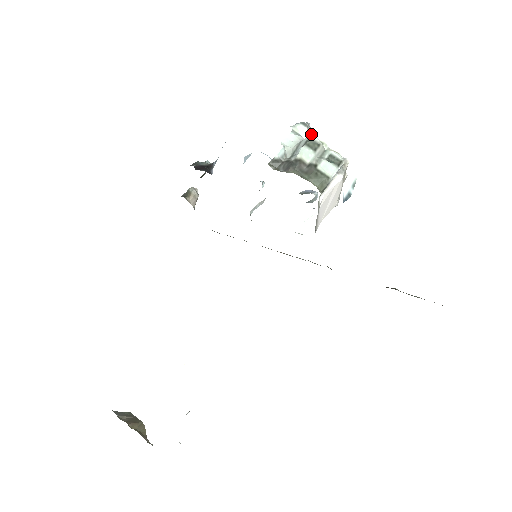
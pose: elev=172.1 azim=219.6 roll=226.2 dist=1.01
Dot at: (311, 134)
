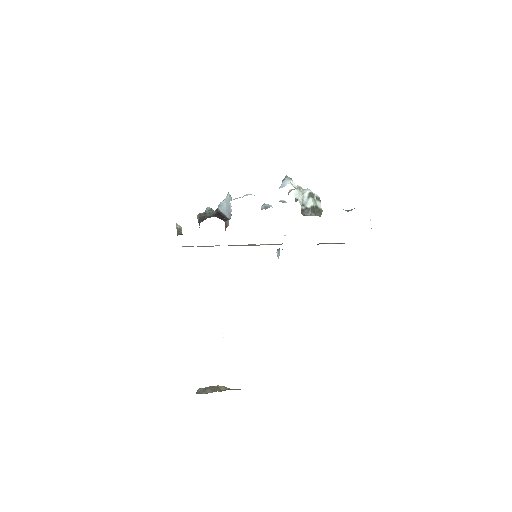
Dot at: occluded
